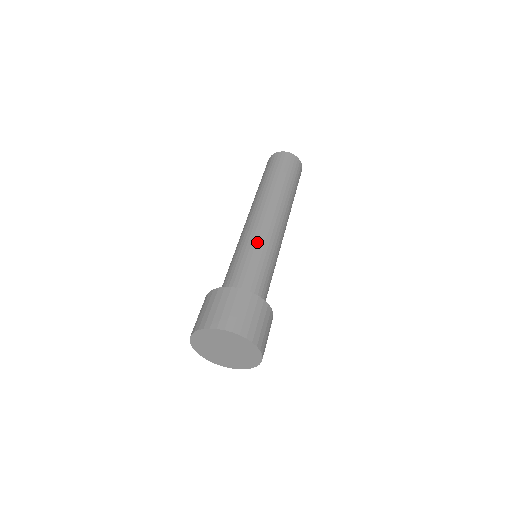
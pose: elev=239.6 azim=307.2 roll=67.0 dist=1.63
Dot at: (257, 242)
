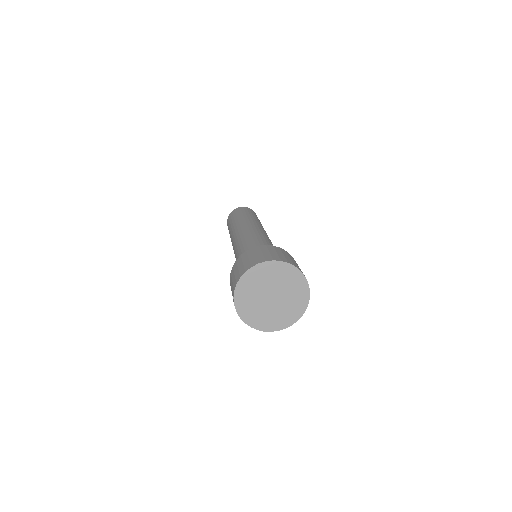
Dot at: (253, 237)
